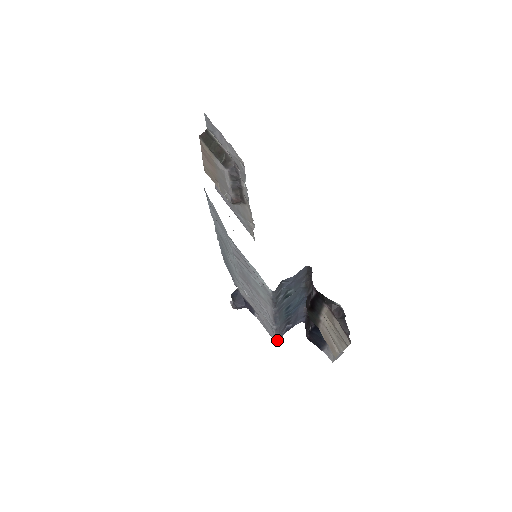
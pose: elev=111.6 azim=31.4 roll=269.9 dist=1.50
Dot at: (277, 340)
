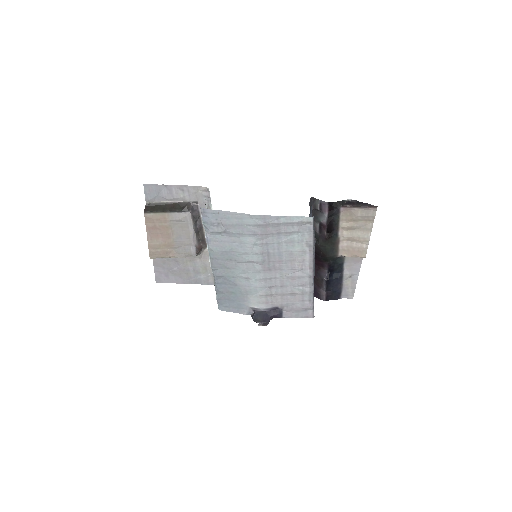
Dot at: occluded
